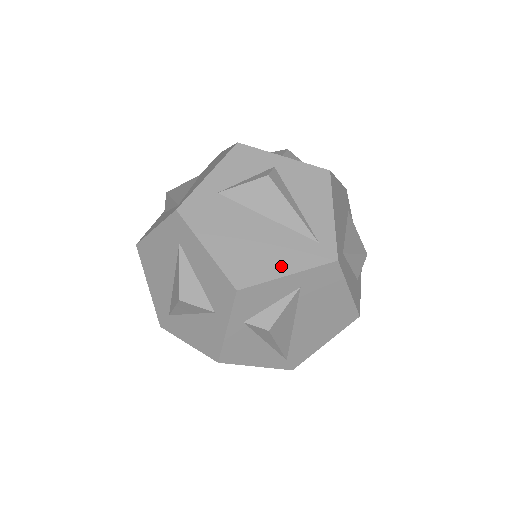
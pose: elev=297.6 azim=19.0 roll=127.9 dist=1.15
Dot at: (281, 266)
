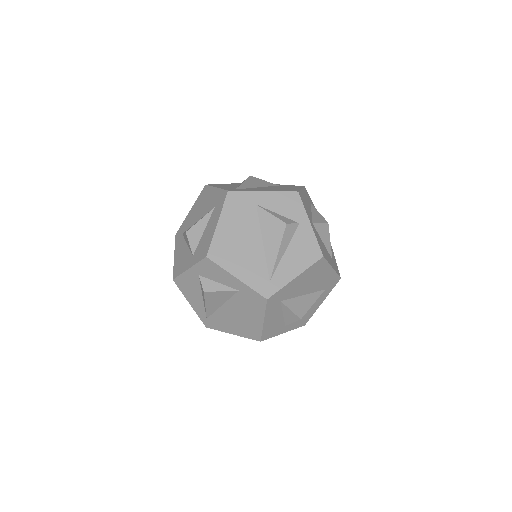
Dot at: (239, 270)
